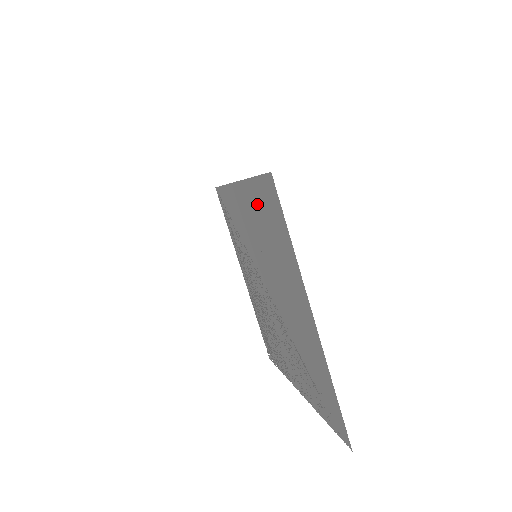
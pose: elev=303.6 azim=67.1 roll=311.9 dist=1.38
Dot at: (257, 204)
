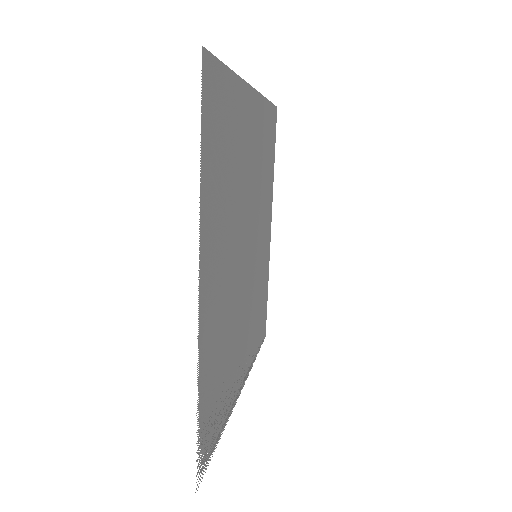
Dot at: (270, 175)
